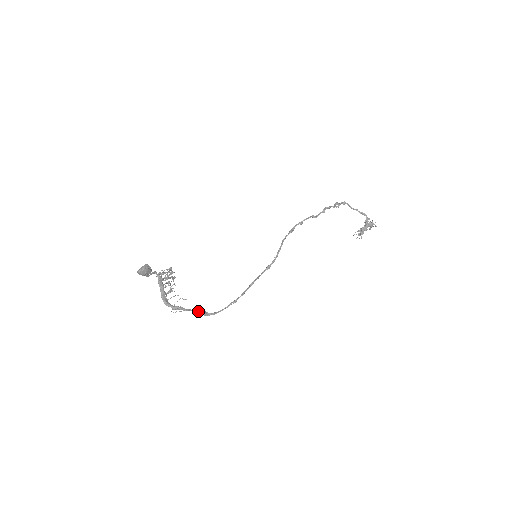
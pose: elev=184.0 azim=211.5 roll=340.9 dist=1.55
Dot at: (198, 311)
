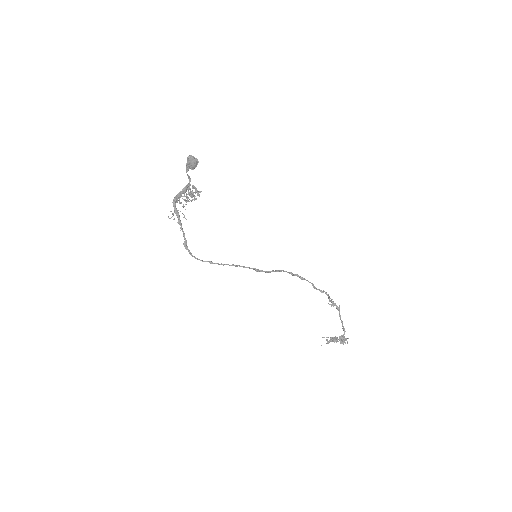
Dot at: (184, 235)
